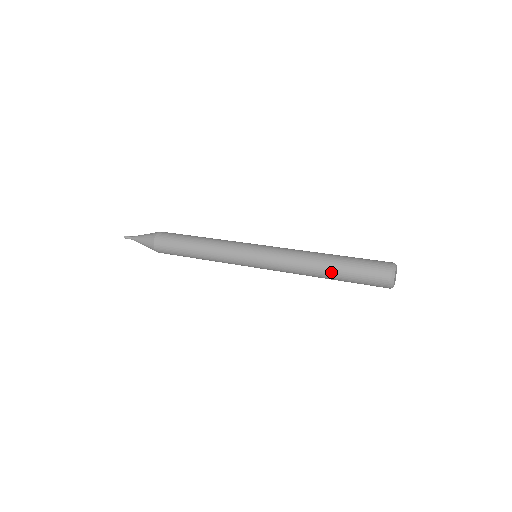
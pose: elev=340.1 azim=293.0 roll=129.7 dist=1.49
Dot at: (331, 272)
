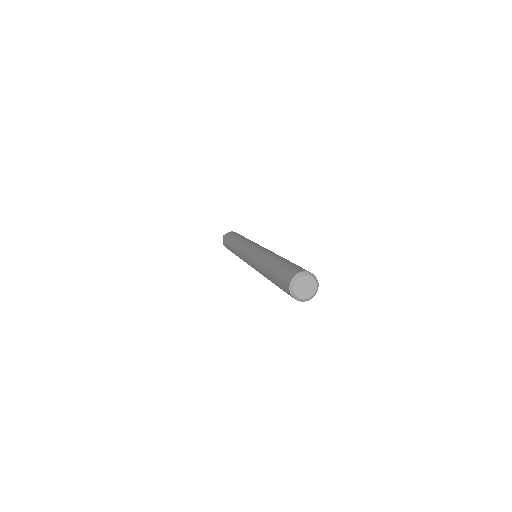
Dot at: (271, 263)
